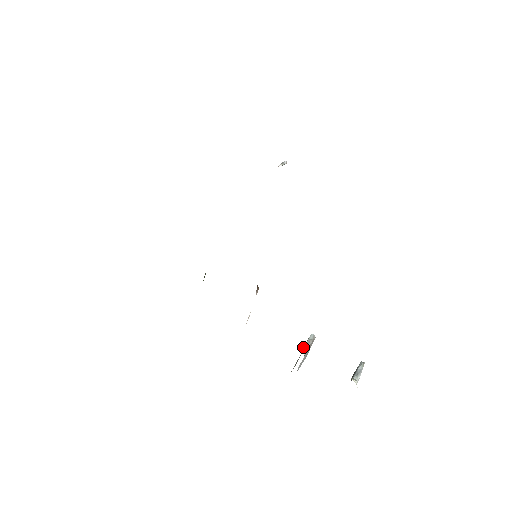
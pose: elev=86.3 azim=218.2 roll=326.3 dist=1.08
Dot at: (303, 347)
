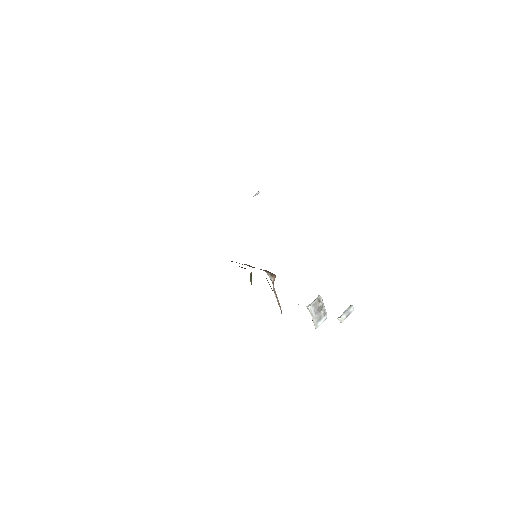
Dot at: (308, 305)
